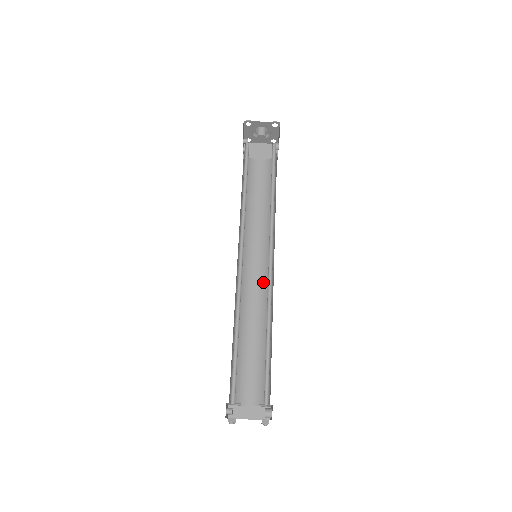
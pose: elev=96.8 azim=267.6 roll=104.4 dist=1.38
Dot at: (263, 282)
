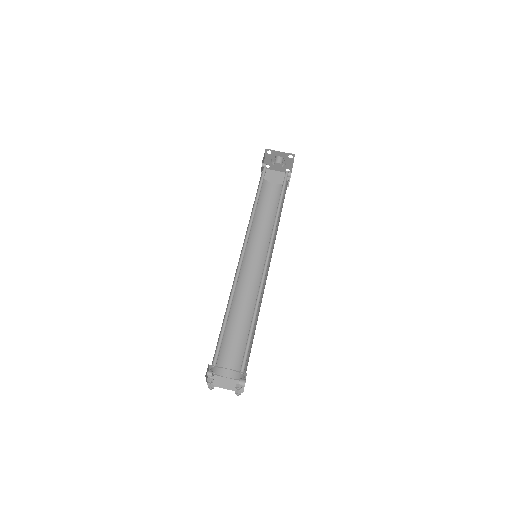
Dot at: (258, 279)
